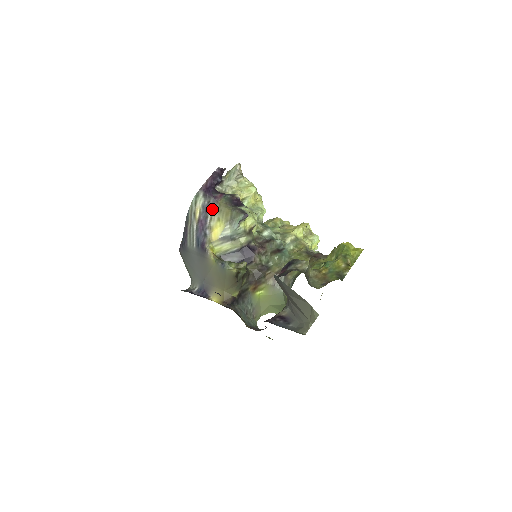
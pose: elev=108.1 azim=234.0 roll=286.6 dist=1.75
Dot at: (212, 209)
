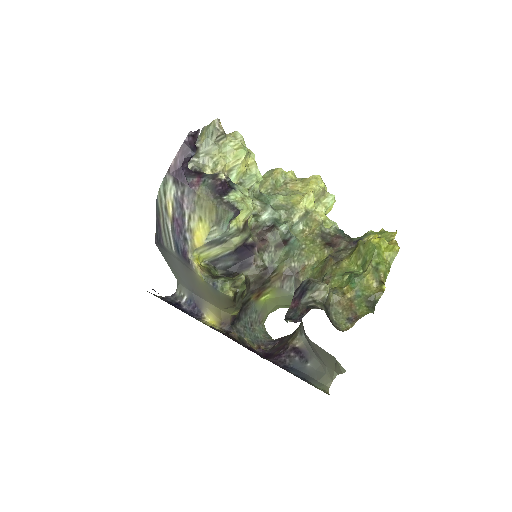
Dot at: (189, 204)
